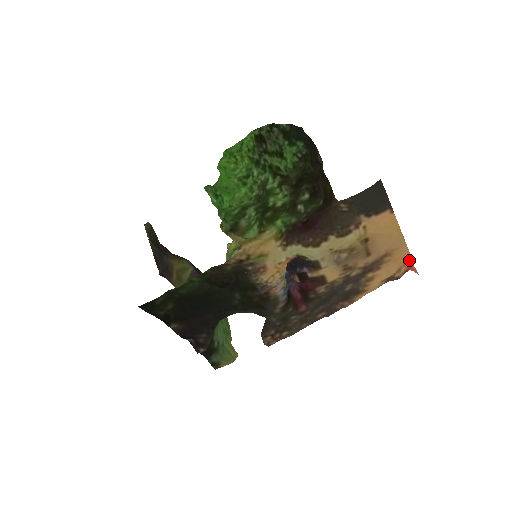
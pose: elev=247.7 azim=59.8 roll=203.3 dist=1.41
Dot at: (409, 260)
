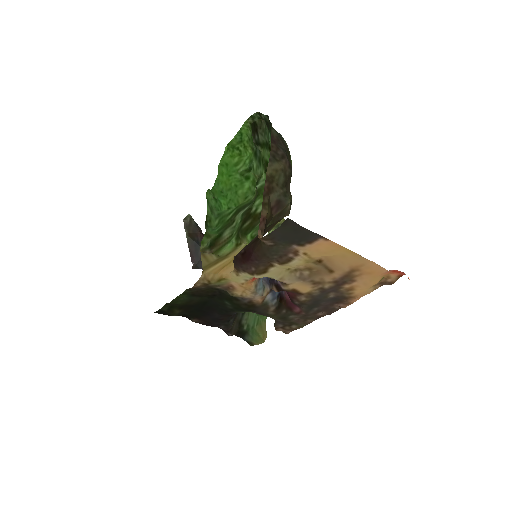
Dot at: (391, 270)
